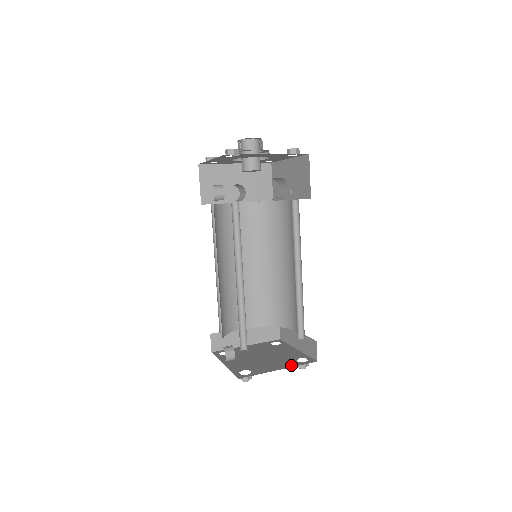
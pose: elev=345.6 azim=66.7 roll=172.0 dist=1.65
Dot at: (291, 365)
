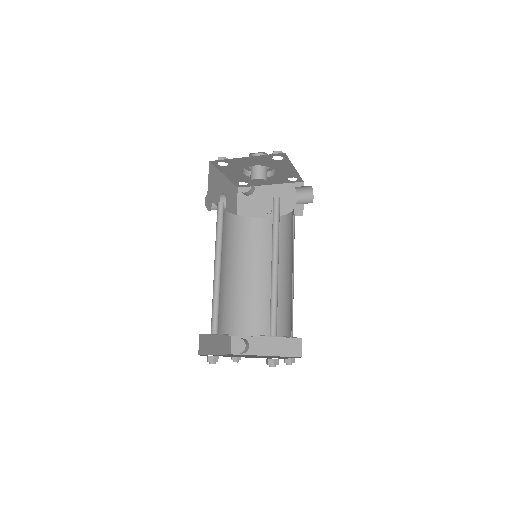
Dot at: occluded
